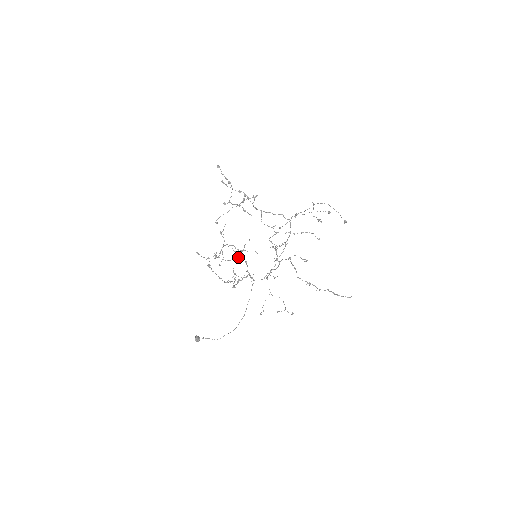
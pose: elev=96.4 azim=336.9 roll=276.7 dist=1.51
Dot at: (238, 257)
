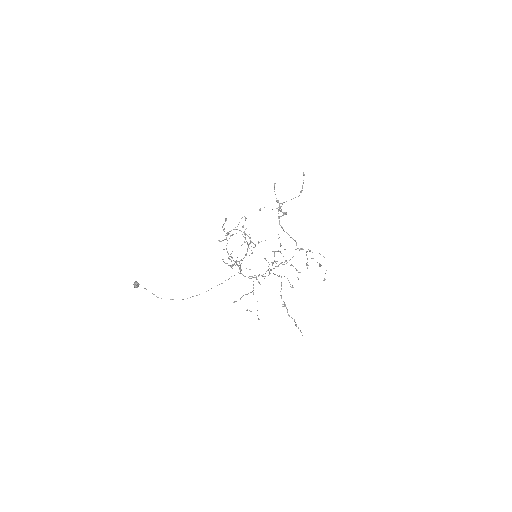
Dot at: (254, 247)
